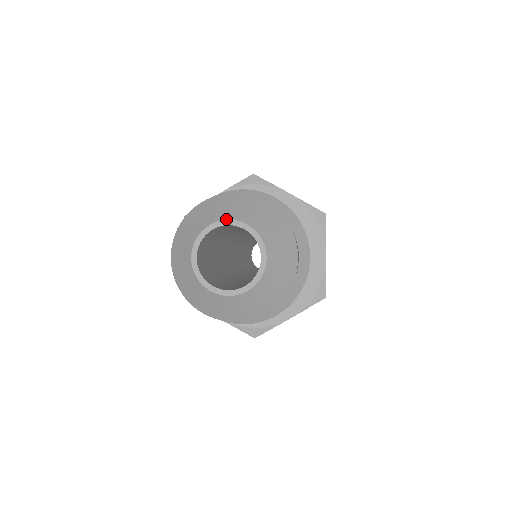
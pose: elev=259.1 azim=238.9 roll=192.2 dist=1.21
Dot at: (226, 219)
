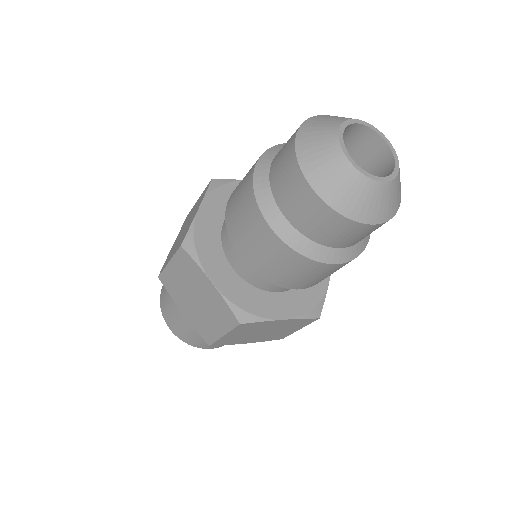
Dot at: (344, 121)
